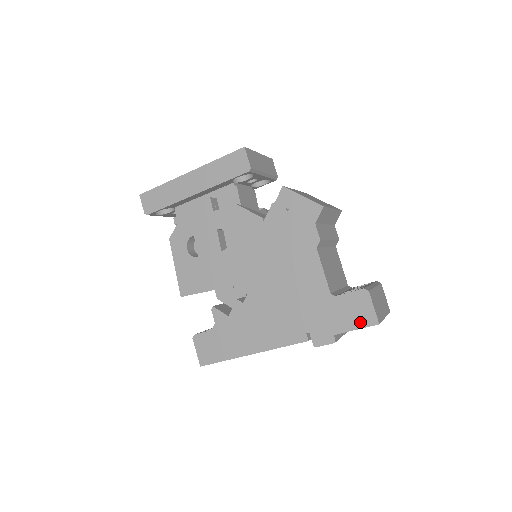
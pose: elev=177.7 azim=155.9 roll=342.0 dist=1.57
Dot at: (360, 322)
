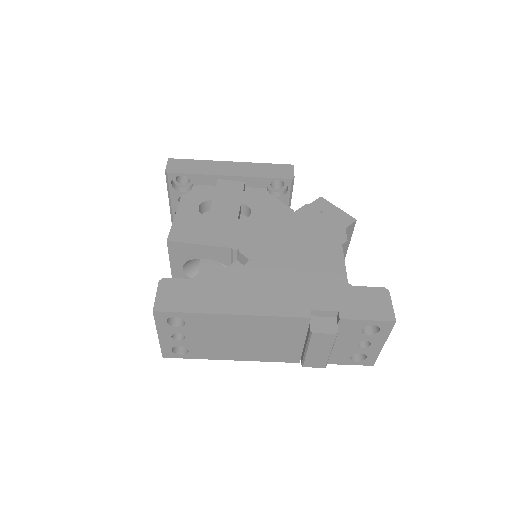
Dot at: (375, 314)
